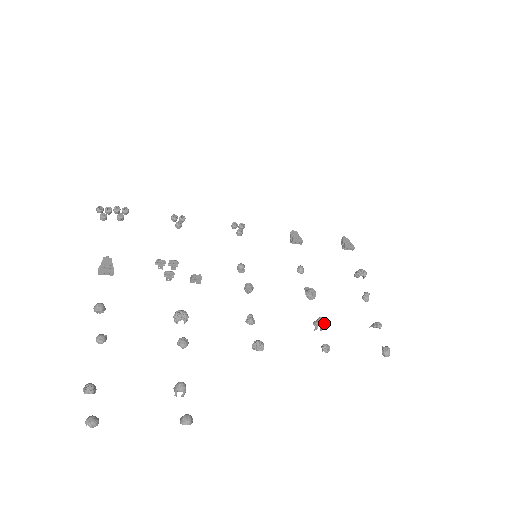
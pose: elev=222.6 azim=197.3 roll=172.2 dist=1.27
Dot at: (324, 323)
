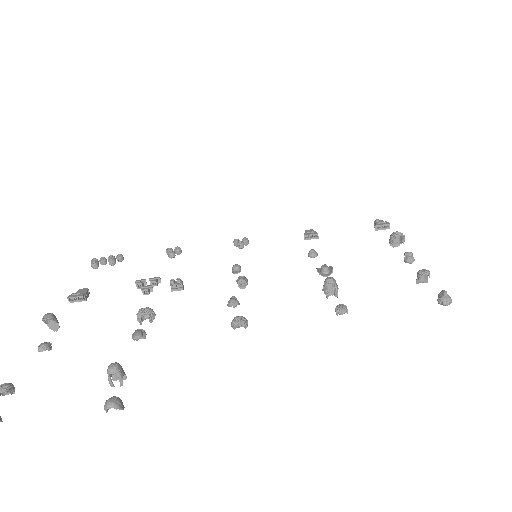
Dot at: (333, 282)
